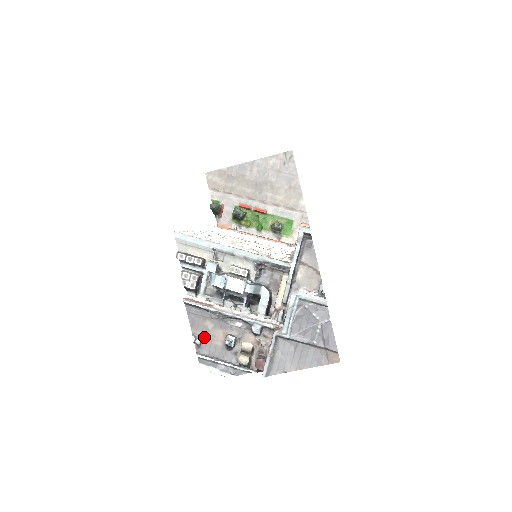
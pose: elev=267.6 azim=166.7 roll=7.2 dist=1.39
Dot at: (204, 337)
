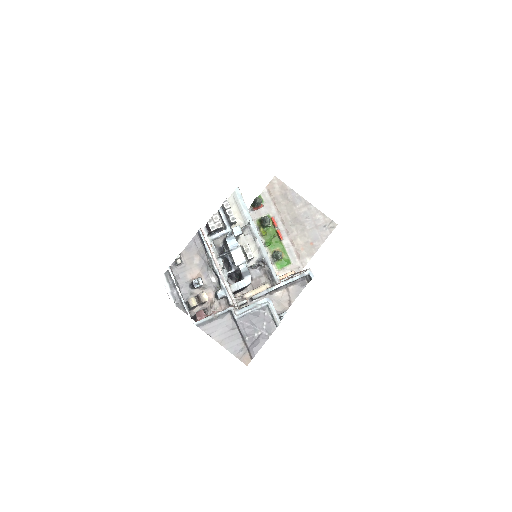
Dot at: (185, 263)
